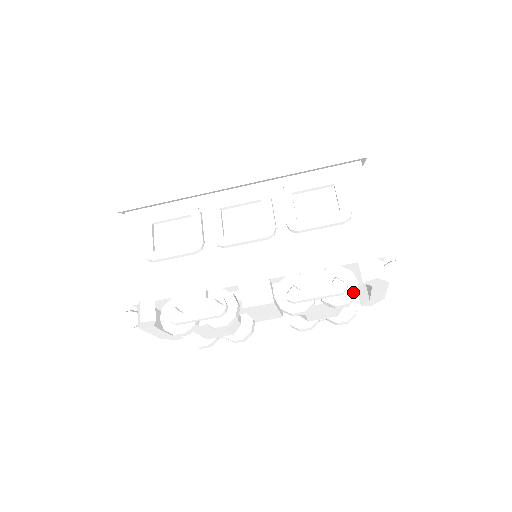
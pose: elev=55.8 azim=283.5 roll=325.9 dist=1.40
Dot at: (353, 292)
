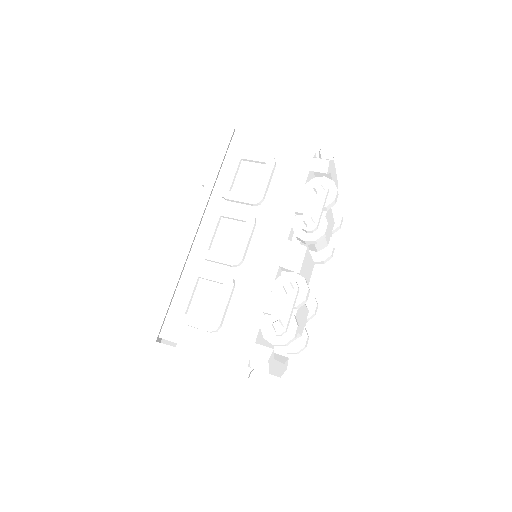
Dot at: (330, 183)
